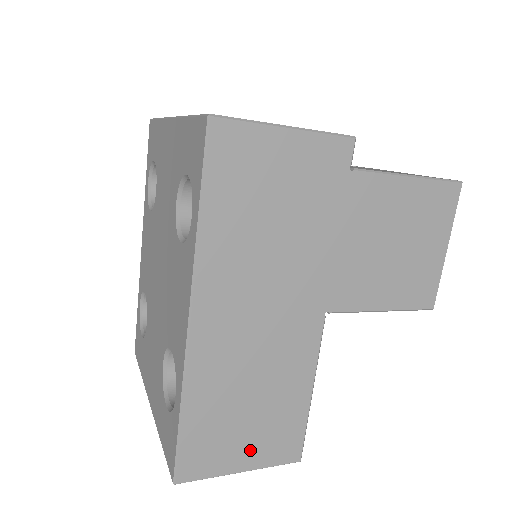
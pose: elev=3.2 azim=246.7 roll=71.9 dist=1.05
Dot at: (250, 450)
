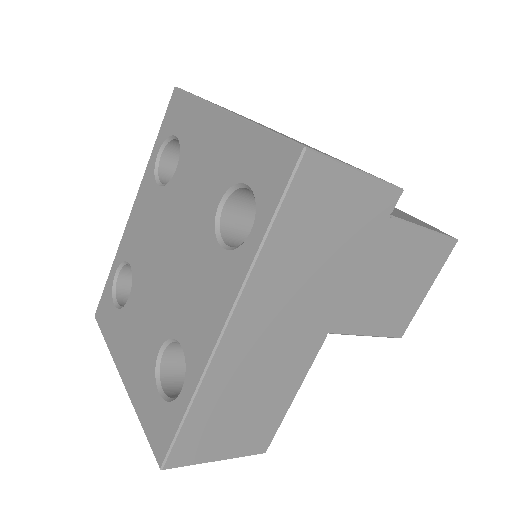
Dot at: (231, 443)
